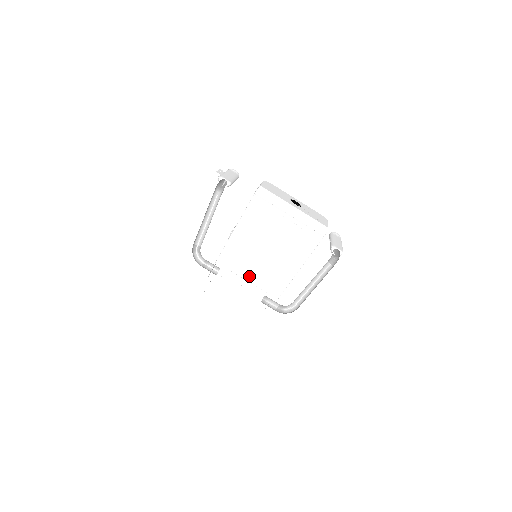
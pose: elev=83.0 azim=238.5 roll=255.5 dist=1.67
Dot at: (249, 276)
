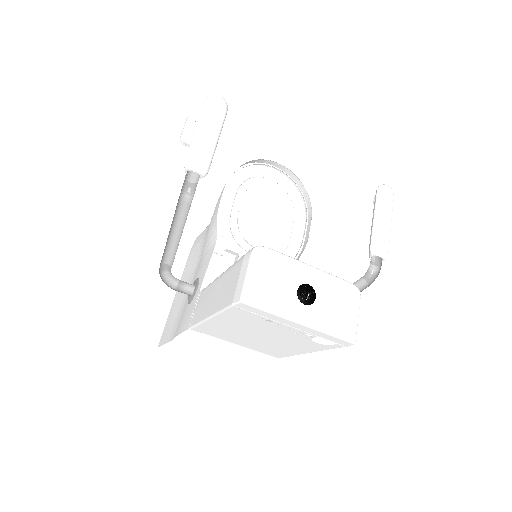
Dot at: (238, 343)
